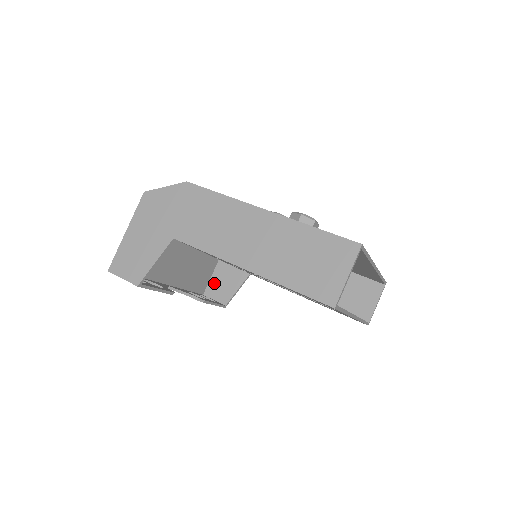
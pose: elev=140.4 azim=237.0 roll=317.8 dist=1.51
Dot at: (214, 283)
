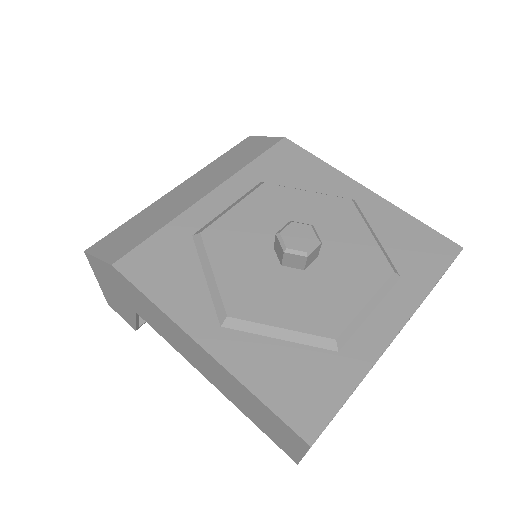
Dot at: occluded
